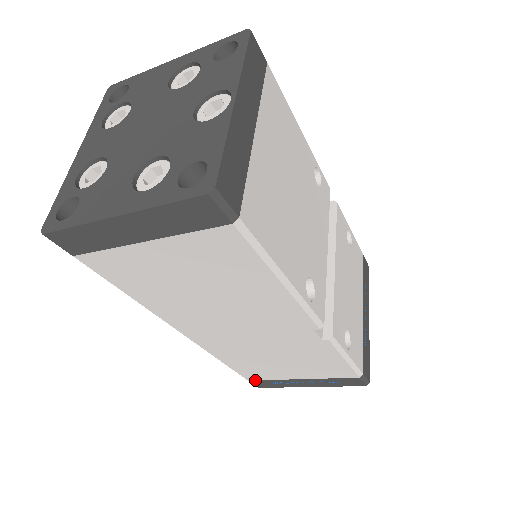
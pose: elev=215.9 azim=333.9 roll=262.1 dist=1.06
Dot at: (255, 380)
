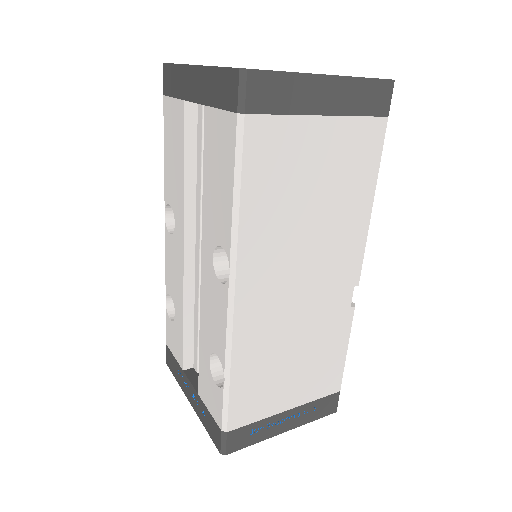
Dot at: (236, 429)
